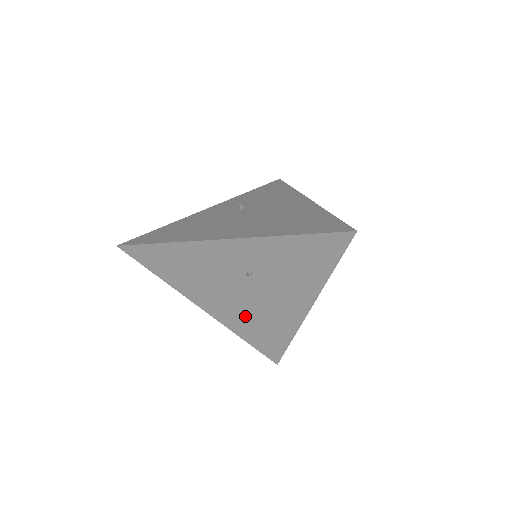
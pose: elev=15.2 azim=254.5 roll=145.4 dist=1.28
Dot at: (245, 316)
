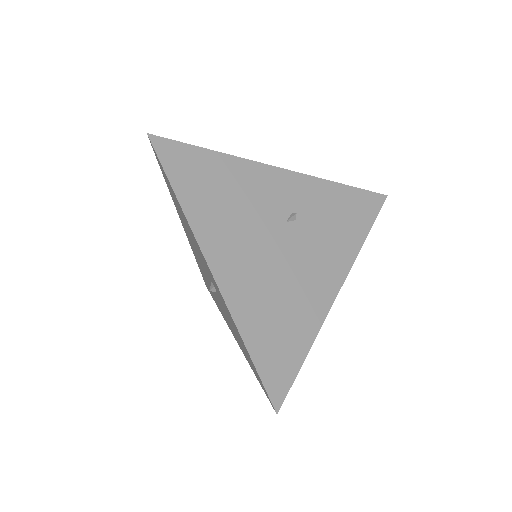
Dot at: (264, 290)
